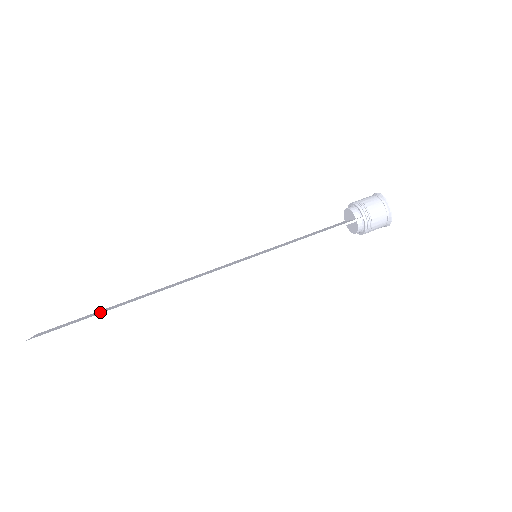
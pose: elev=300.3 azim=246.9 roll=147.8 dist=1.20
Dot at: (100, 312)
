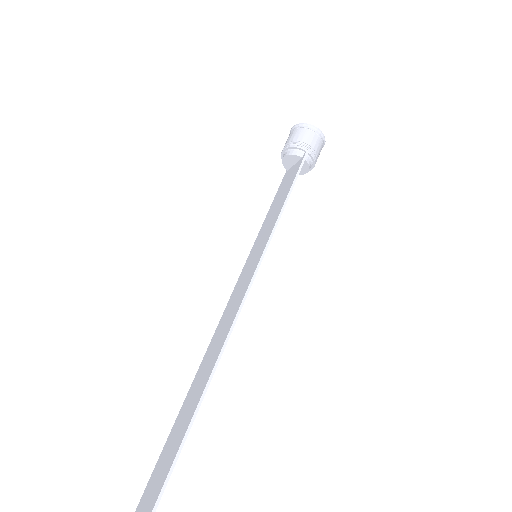
Dot at: (179, 435)
